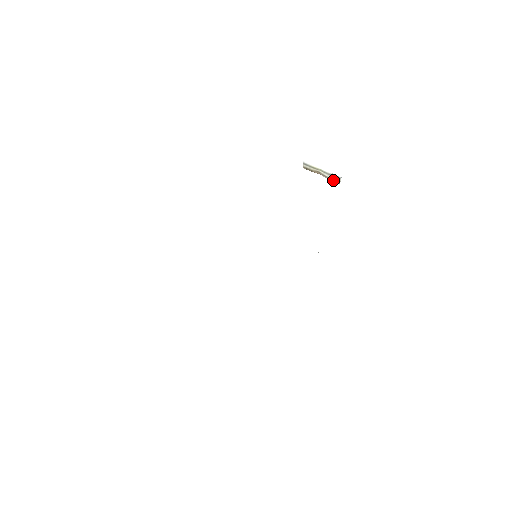
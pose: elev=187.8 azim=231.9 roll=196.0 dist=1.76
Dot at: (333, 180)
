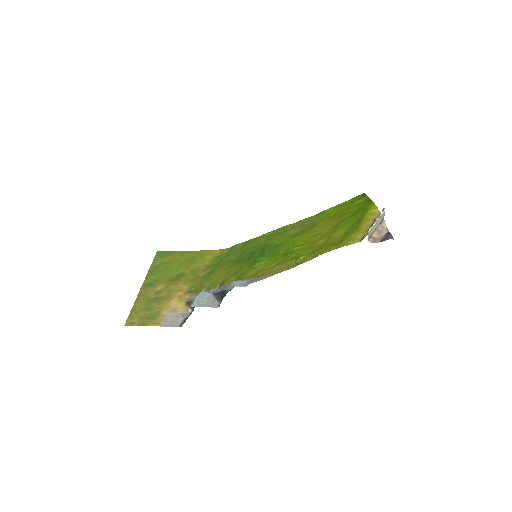
Dot at: (382, 222)
